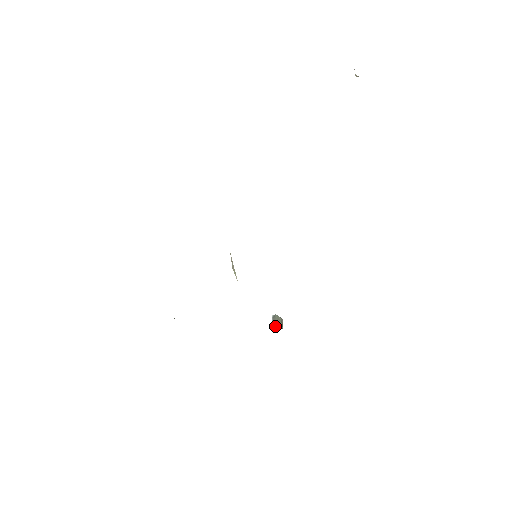
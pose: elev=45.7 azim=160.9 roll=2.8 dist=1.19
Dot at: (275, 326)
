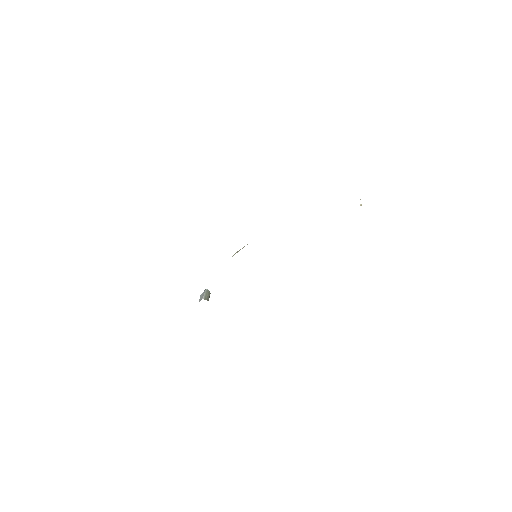
Dot at: (206, 297)
